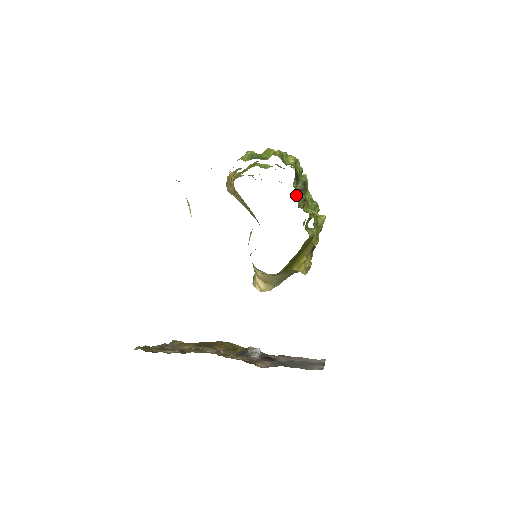
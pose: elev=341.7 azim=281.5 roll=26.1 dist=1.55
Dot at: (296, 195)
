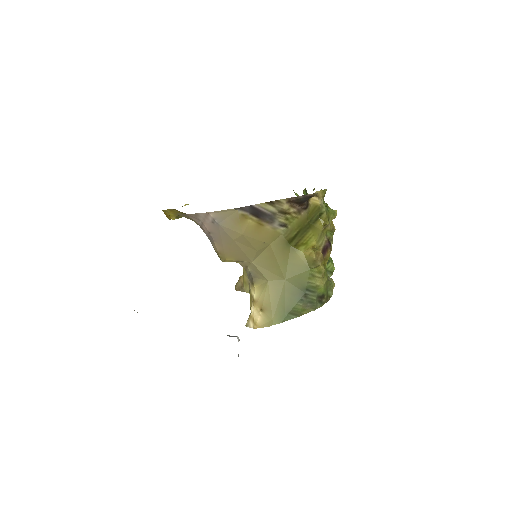
Dot at: occluded
